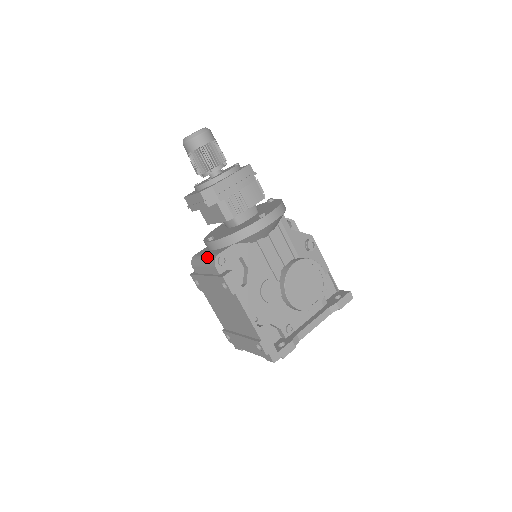
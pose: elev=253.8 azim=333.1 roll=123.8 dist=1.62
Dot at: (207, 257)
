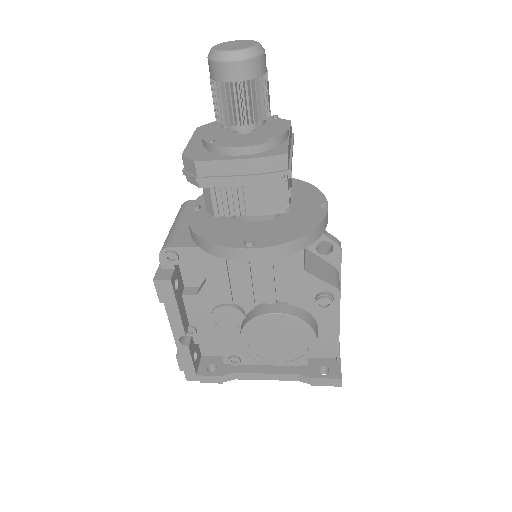
Dot at: (171, 231)
